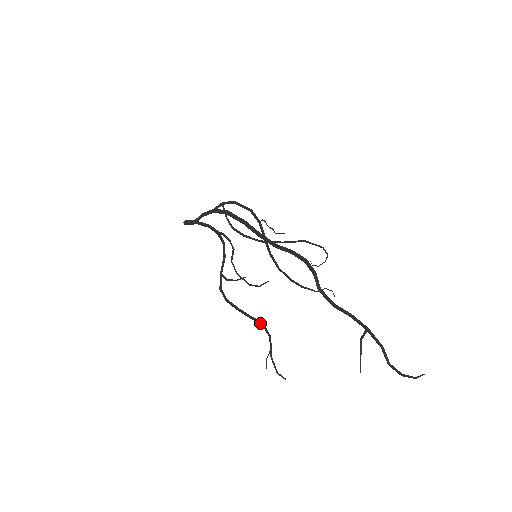
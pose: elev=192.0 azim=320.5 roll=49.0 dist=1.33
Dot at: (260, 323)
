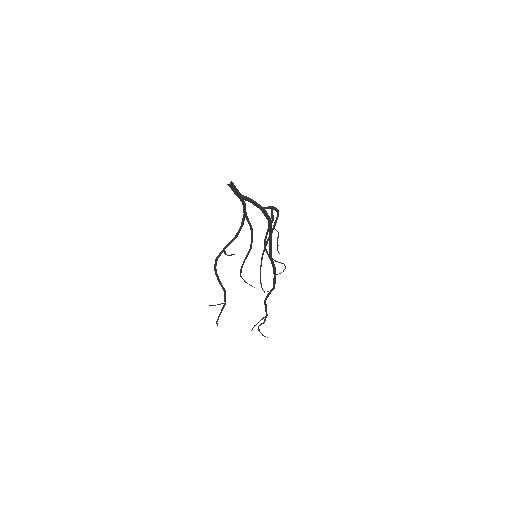
Dot at: (224, 291)
